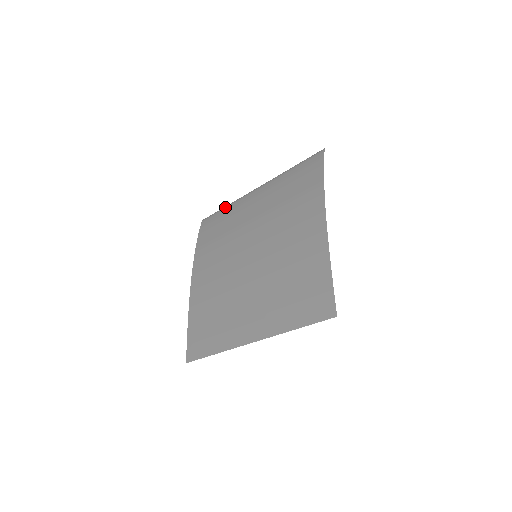
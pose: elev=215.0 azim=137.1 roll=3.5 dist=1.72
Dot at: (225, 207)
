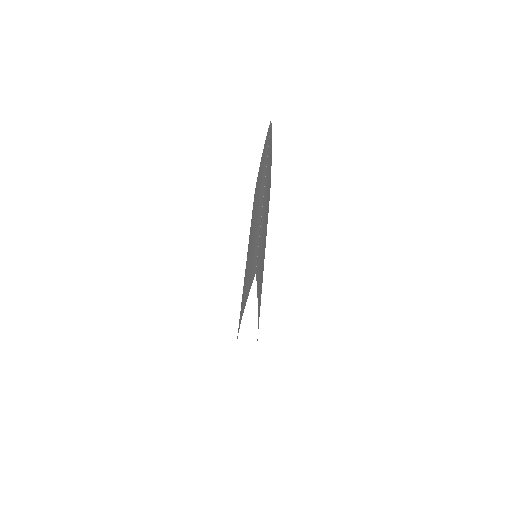
Dot at: occluded
